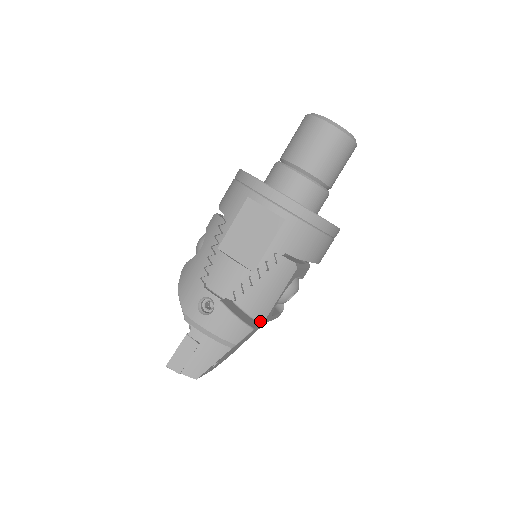
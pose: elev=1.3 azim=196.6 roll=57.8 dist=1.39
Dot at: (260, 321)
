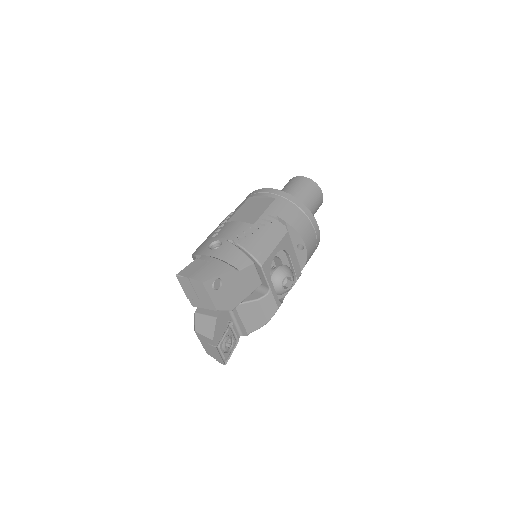
Dot at: (260, 262)
